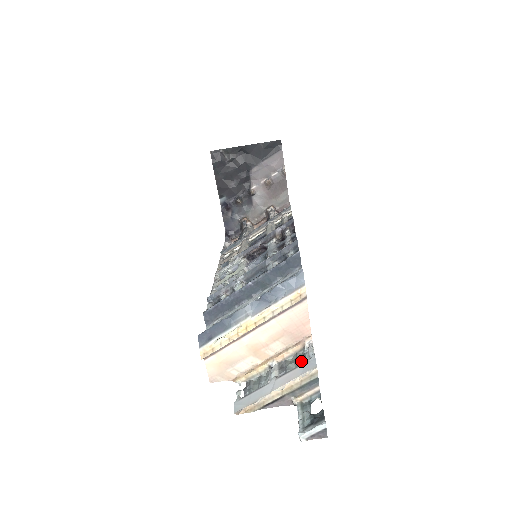
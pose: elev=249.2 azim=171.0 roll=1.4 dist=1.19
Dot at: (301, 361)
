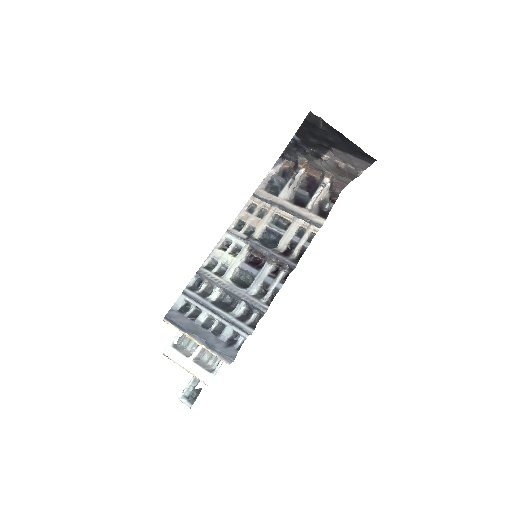
Dot at: (212, 362)
